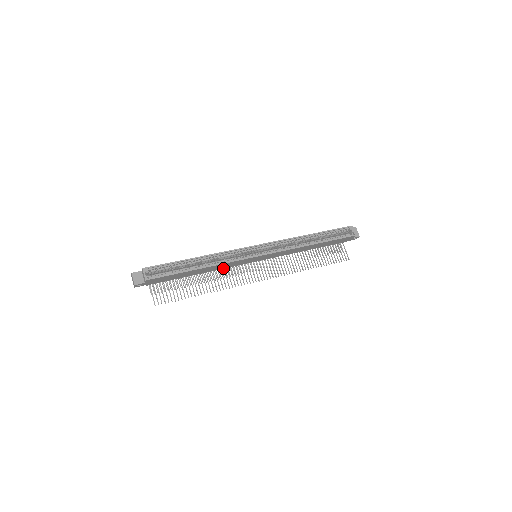
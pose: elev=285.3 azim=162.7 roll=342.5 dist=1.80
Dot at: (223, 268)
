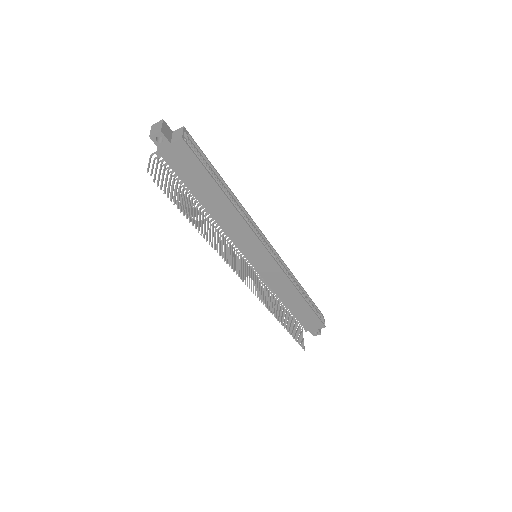
Dot at: (226, 233)
